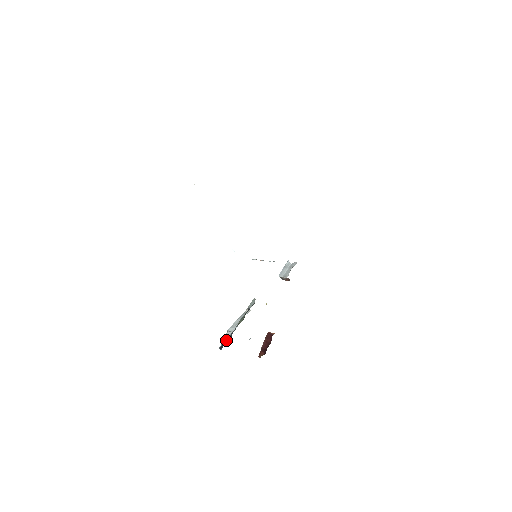
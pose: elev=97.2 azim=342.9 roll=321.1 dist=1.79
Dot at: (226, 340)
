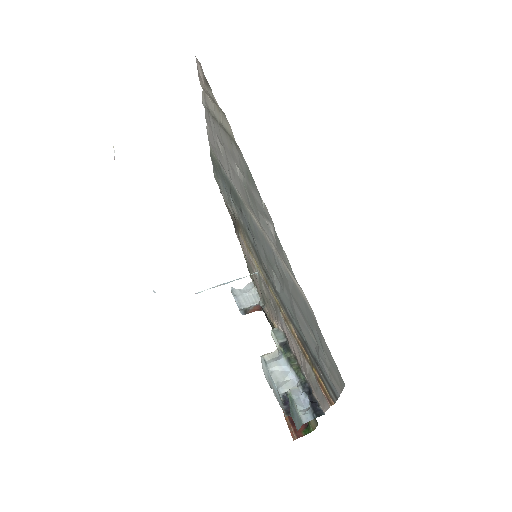
Dot at: (302, 404)
